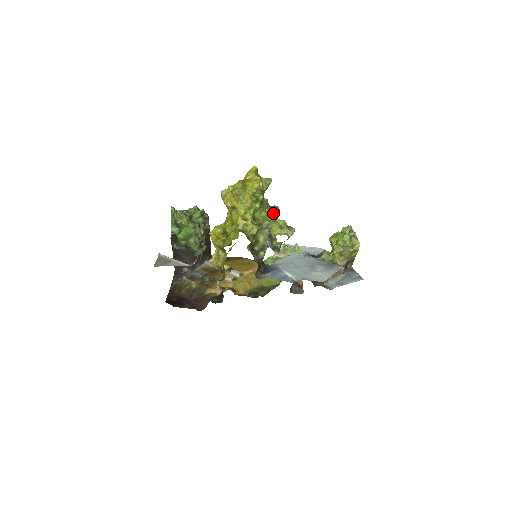
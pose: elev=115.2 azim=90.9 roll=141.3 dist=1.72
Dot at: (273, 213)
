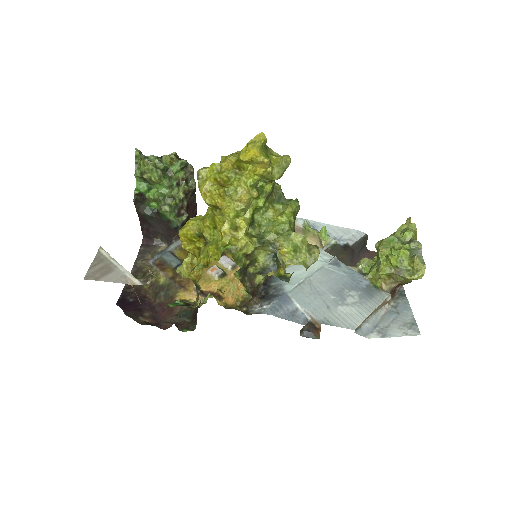
Dot at: (286, 217)
